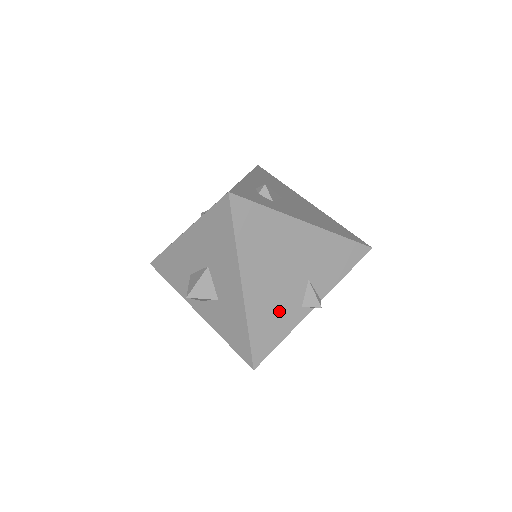
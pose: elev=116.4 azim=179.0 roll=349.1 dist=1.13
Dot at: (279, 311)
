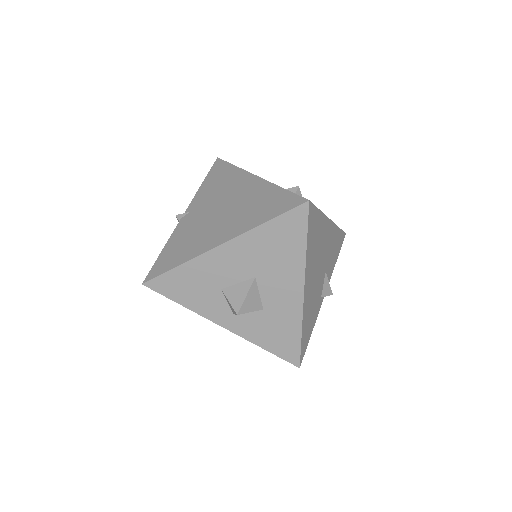
Dot at: (313, 307)
